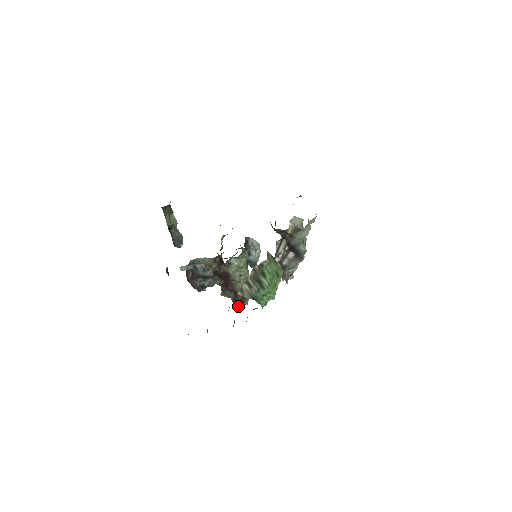
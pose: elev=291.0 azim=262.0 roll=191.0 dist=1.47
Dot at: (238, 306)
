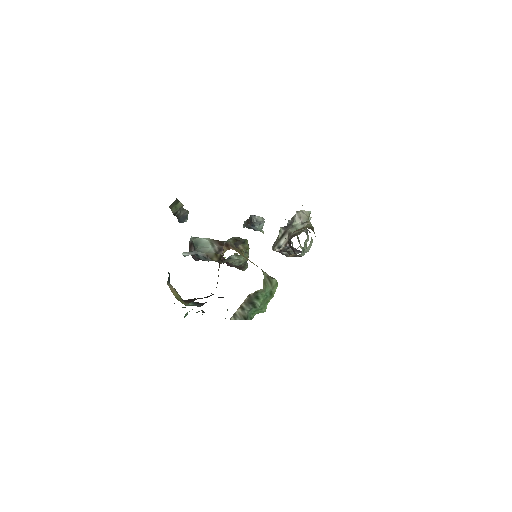
Dot at: occluded
